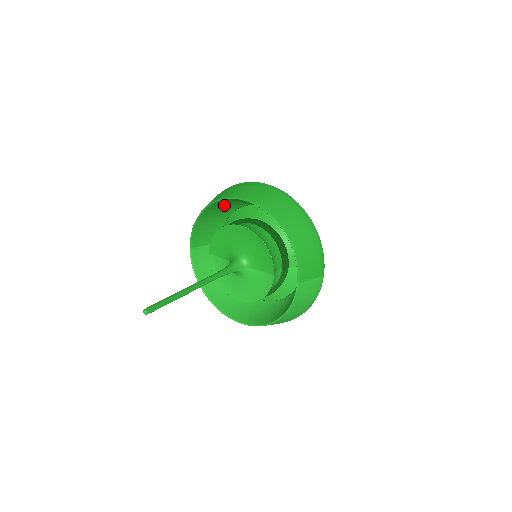
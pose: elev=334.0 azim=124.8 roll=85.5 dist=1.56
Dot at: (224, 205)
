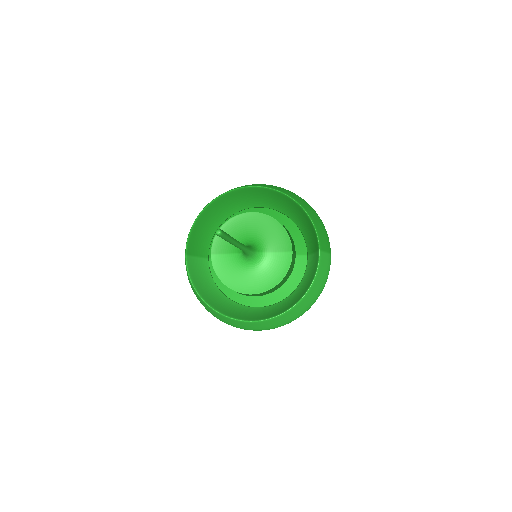
Dot at: (221, 207)
